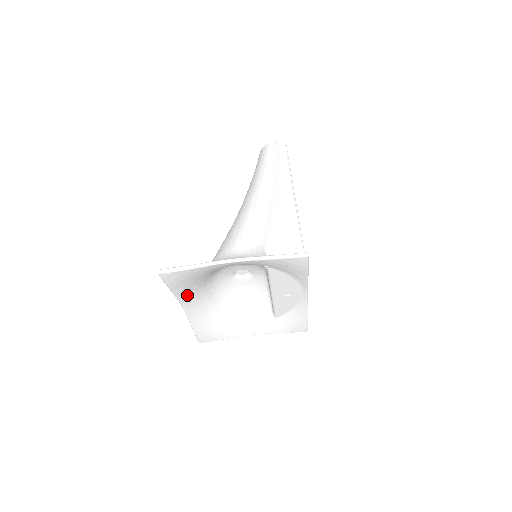
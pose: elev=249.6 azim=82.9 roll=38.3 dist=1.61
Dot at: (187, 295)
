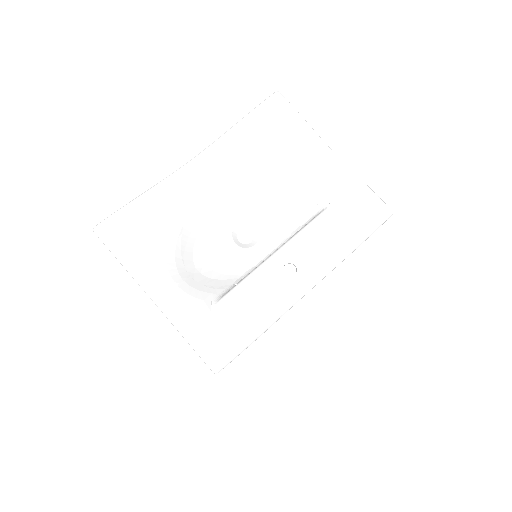
Dot at: (221, 155)
